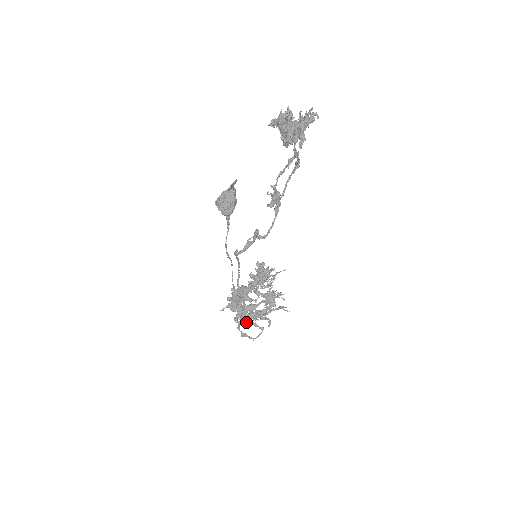
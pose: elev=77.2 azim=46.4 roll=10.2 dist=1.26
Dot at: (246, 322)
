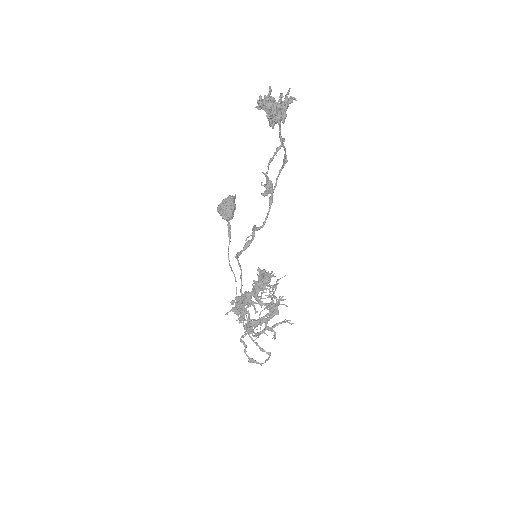
Dot at: (251, 332)
